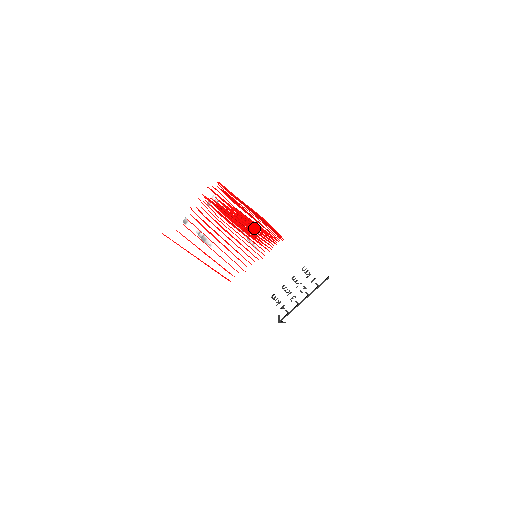
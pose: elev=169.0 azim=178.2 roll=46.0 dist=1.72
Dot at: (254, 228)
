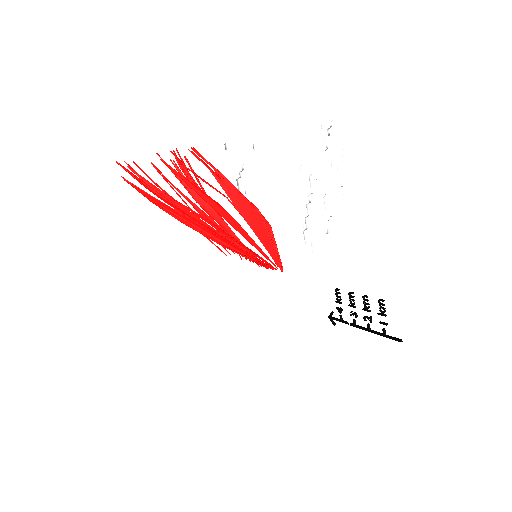
Dot at: (214, 238)
